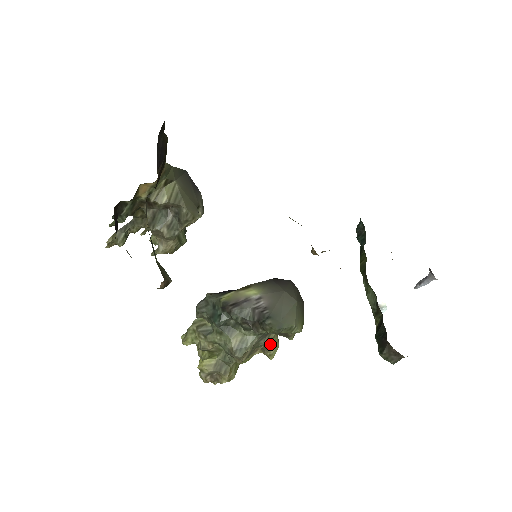
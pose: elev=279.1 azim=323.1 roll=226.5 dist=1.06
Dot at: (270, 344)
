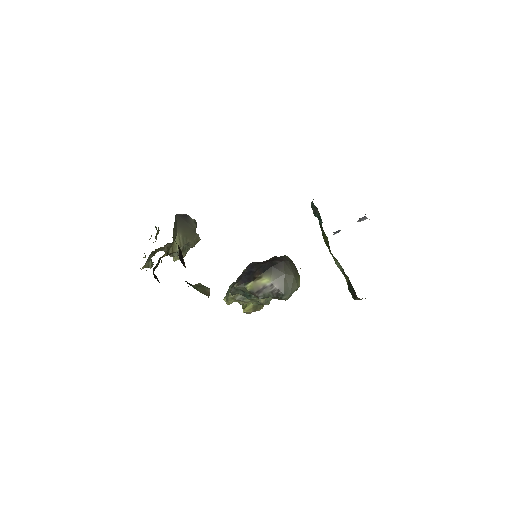
Dot at: occluded
